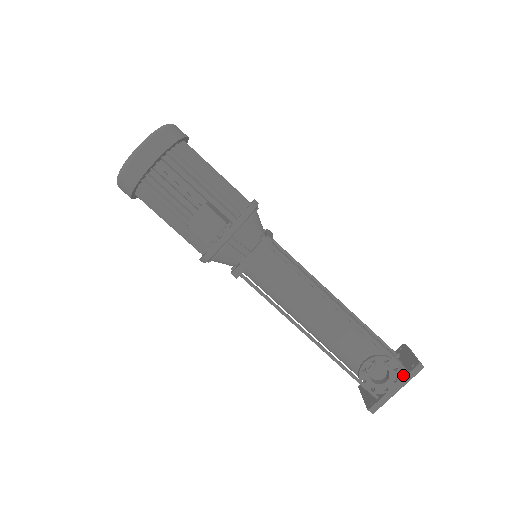
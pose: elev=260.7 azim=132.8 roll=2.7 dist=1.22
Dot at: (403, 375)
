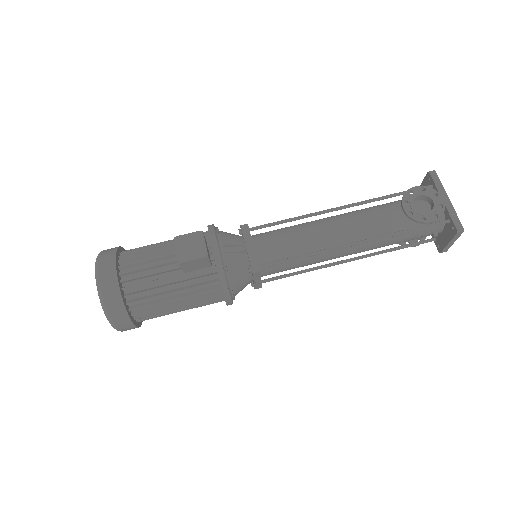
Dot at: (435, 189)
